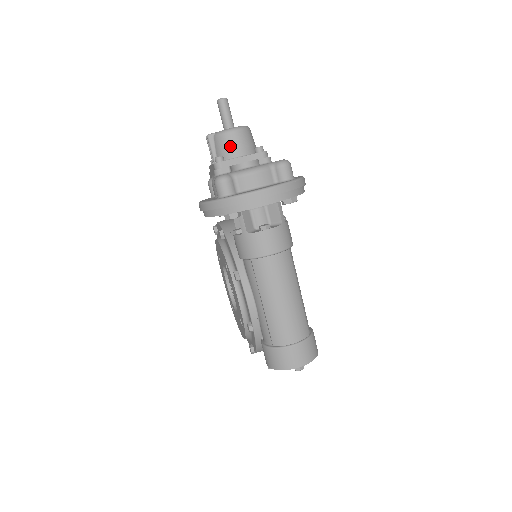
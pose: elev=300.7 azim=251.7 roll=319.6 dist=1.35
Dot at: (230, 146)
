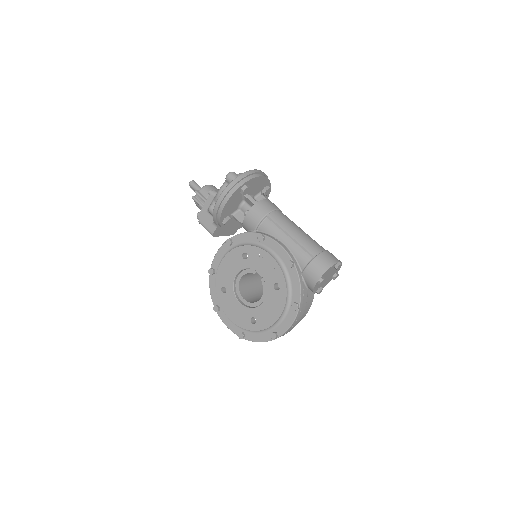
Dot at: (213, 189)
